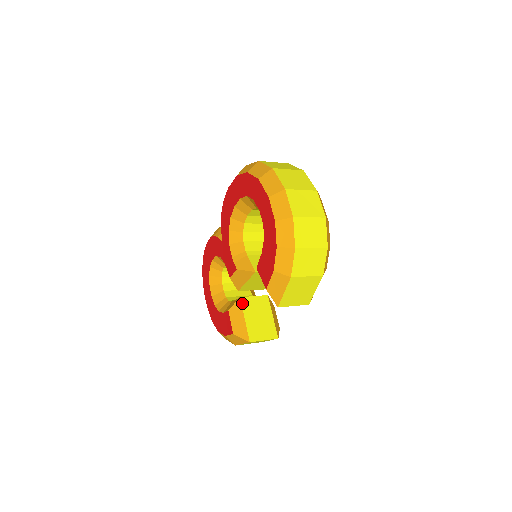
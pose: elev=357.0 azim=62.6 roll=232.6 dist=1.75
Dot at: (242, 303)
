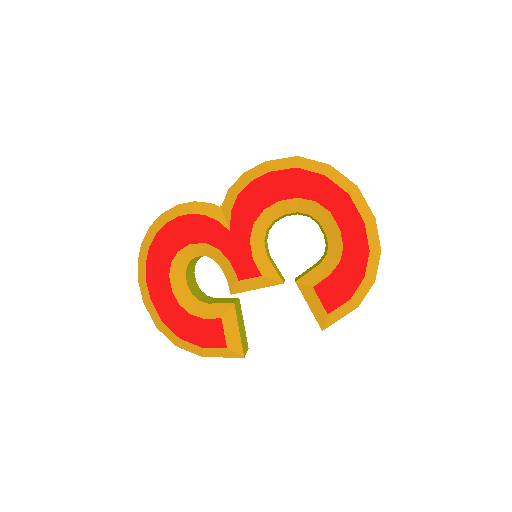
Dot at: (236, 310)
